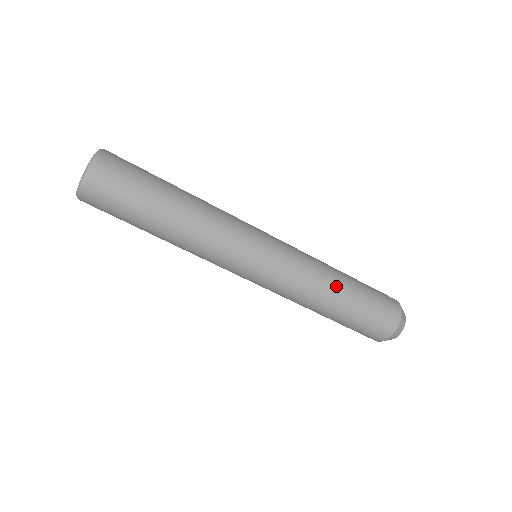
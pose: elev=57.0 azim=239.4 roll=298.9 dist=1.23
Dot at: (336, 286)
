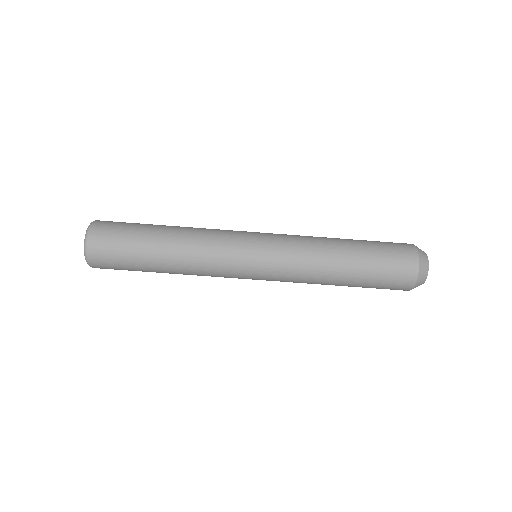
Dot at: (336, 242)
